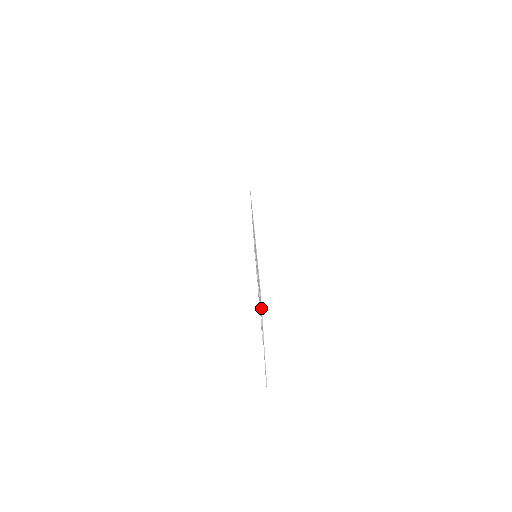
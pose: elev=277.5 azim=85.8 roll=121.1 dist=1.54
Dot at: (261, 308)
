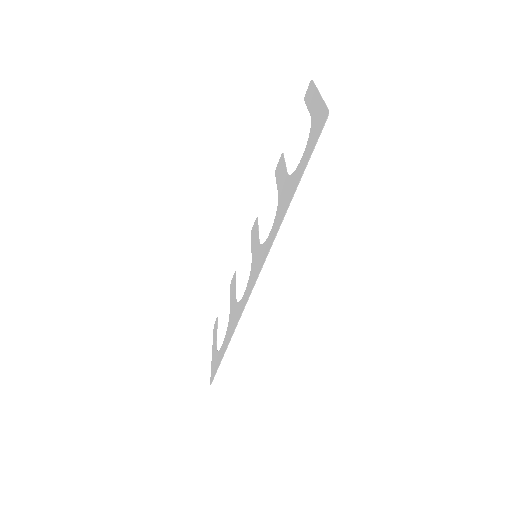
Dot at: (210, 378)
